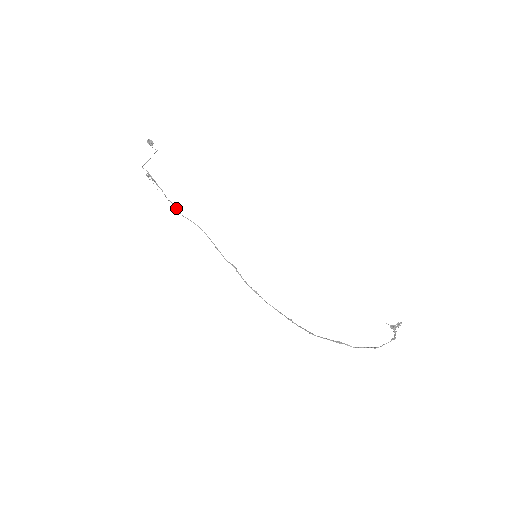
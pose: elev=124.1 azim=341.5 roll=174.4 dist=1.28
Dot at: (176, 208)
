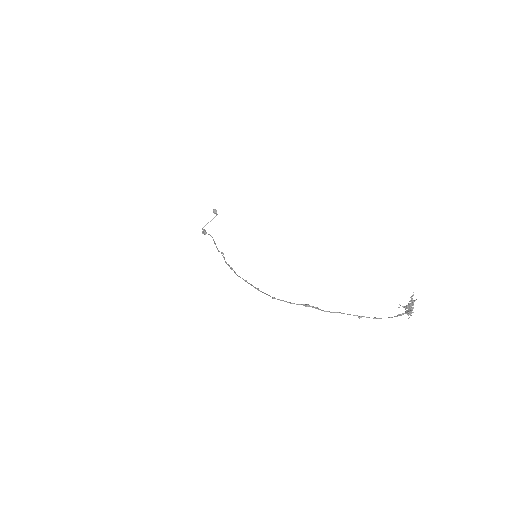
Dot at: occluded
